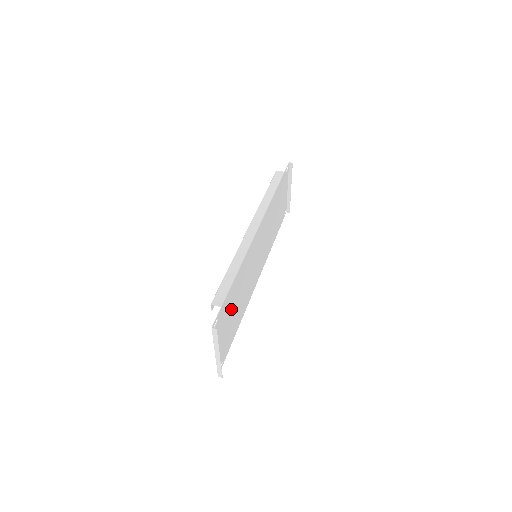
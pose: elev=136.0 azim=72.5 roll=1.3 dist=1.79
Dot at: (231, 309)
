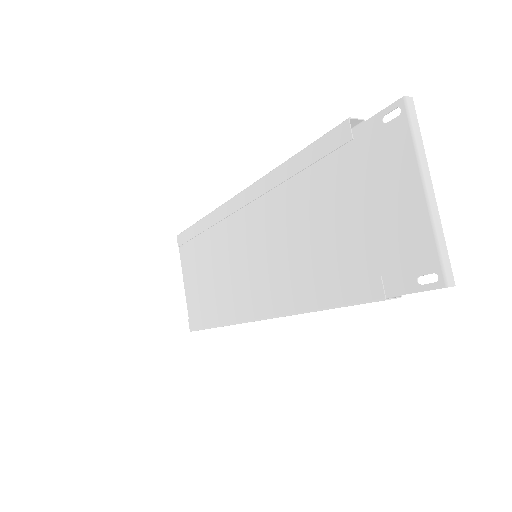
Dot at: (344, 200)
